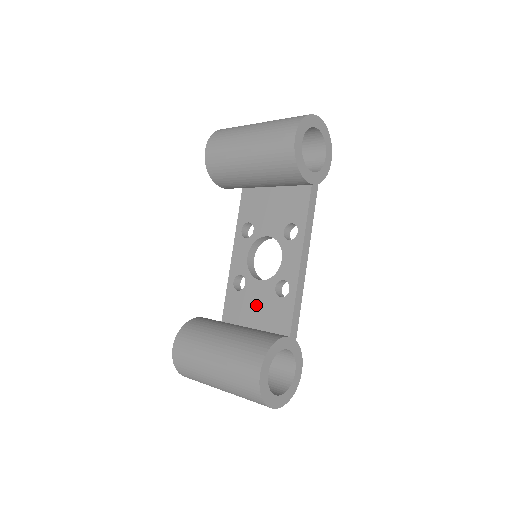
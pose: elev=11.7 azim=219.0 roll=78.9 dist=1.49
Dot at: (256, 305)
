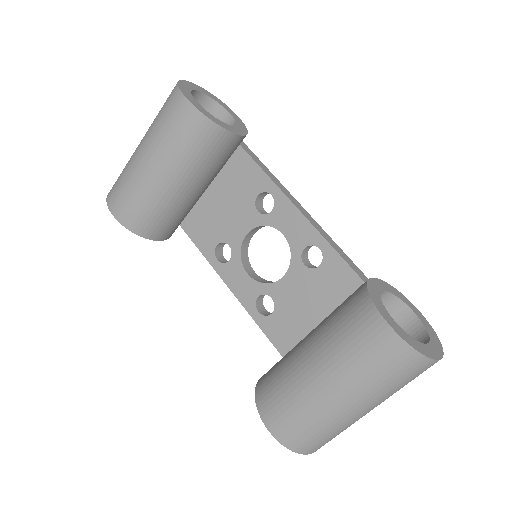
Dot at: (303, 303)
